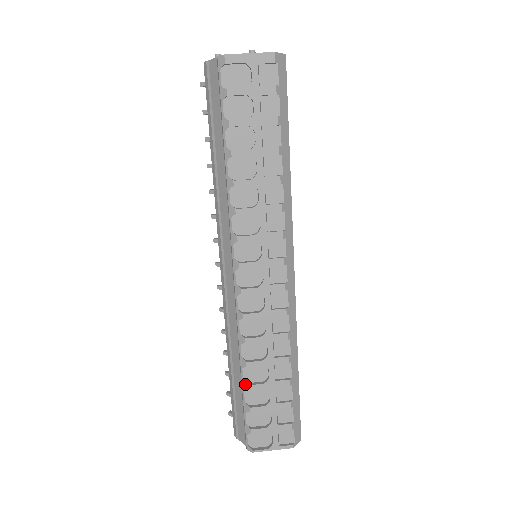
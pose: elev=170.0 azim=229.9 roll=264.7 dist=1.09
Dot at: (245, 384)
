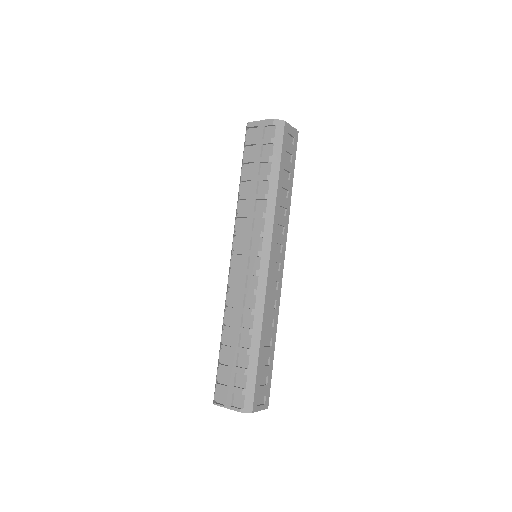
Dot at: (221, 344)
